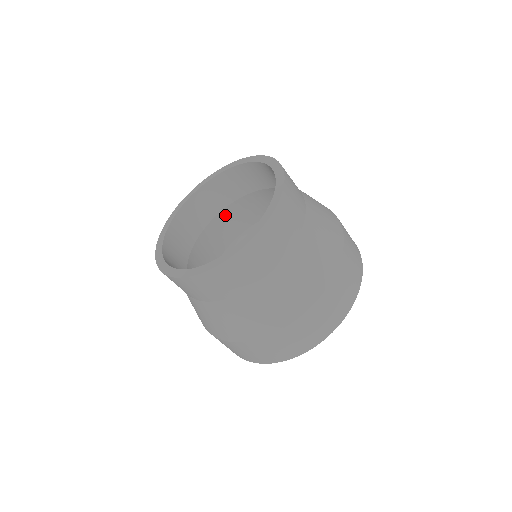
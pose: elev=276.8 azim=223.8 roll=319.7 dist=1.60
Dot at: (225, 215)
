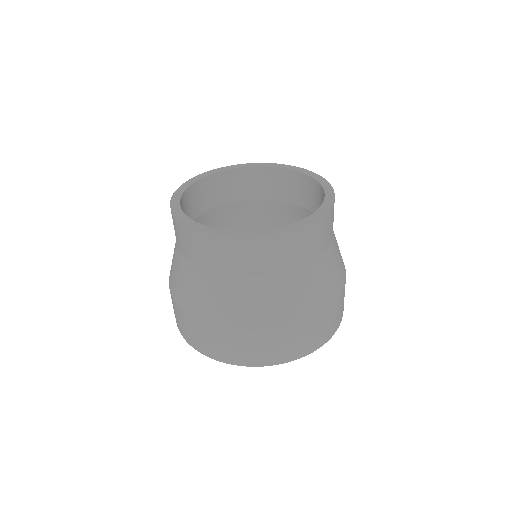
Dot at: occluded
